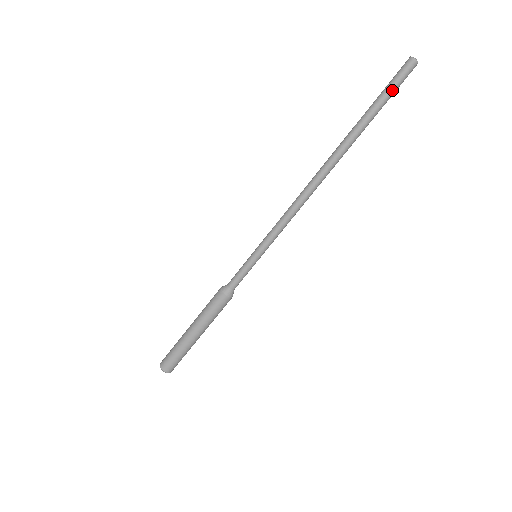
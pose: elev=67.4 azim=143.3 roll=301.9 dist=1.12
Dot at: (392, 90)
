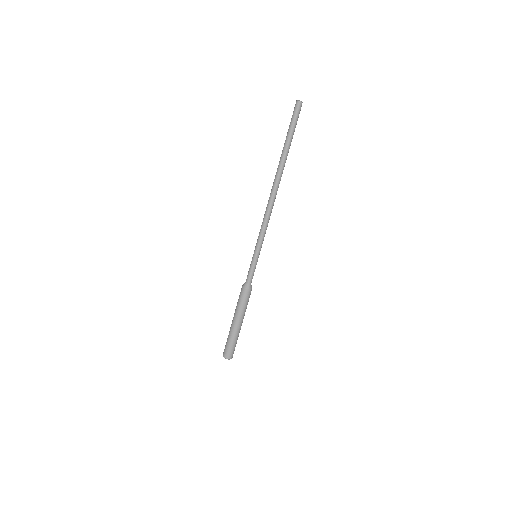
Dot at: (293, 123)
